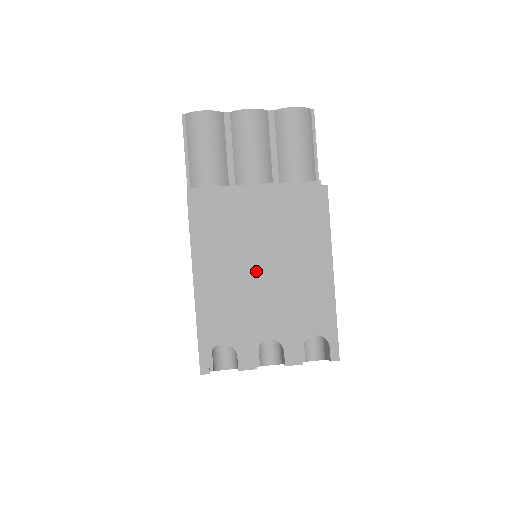
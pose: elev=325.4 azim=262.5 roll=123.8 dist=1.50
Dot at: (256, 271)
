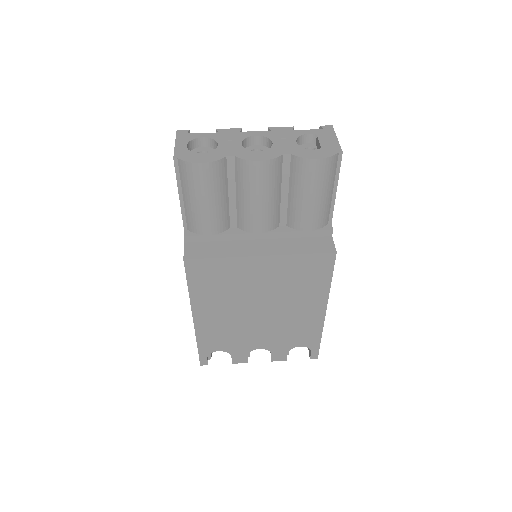
Dot at: (252, 312)
